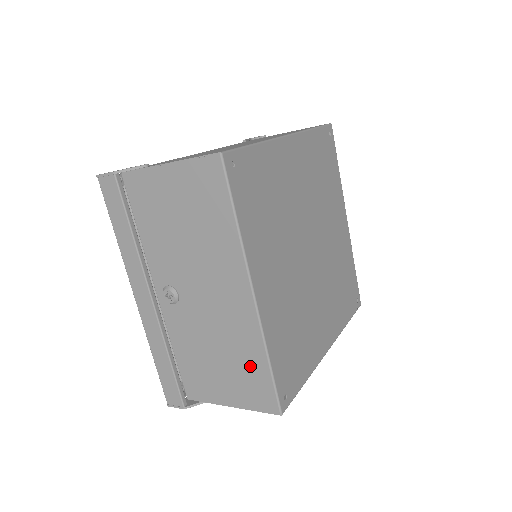
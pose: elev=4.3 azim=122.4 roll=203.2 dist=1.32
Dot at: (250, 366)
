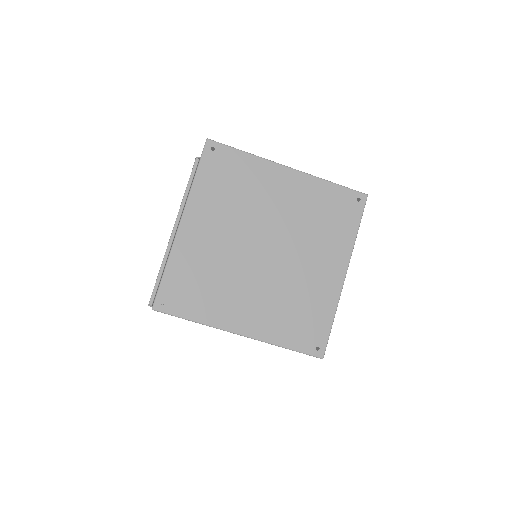
Dot at: occluded
